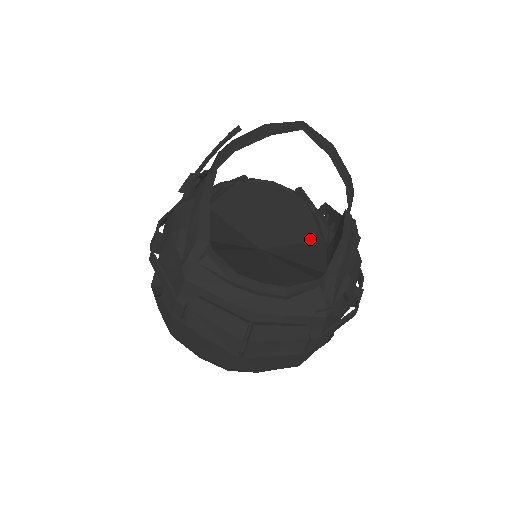
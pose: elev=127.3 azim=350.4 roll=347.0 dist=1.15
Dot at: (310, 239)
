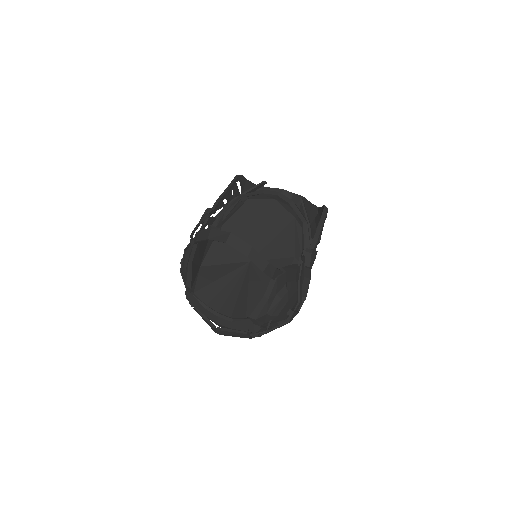
Dot at: (285, 256)
